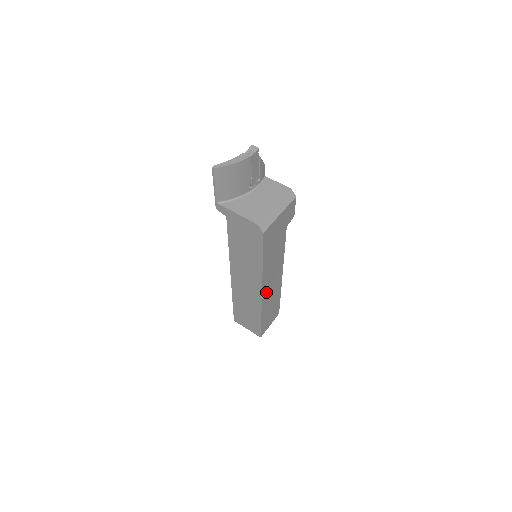
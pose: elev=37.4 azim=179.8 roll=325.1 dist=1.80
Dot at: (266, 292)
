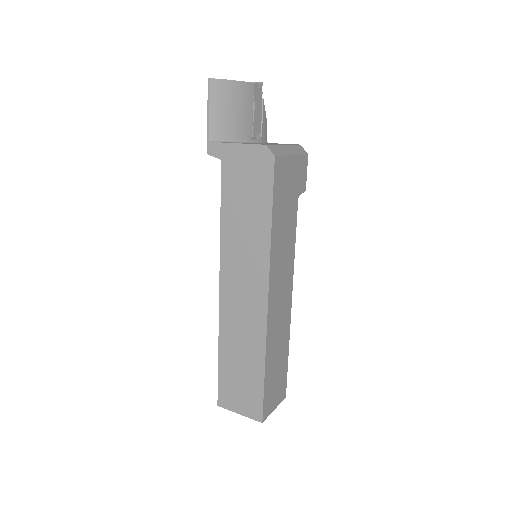
Dot at: (273, 307)
